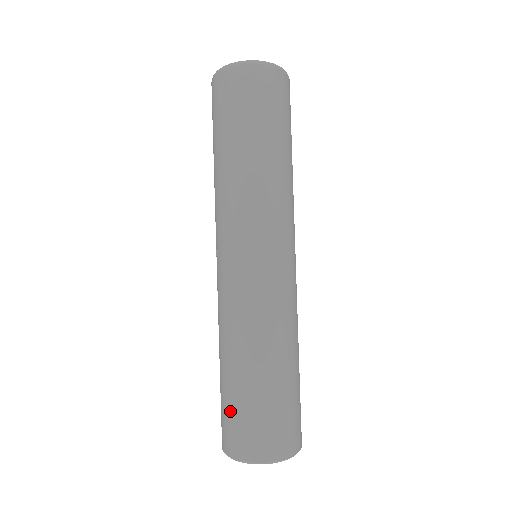
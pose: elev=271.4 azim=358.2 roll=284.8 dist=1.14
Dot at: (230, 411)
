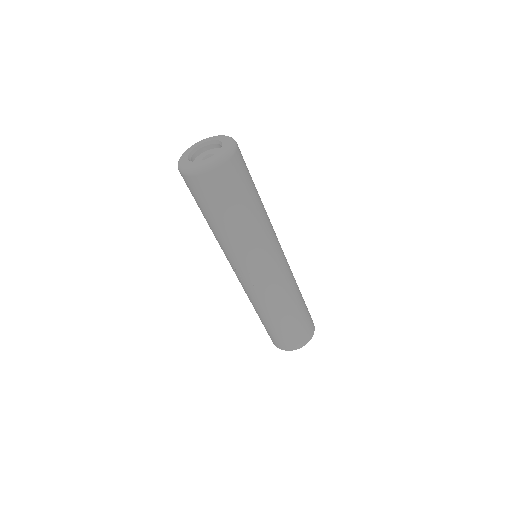
Dot at: (285, 335)
